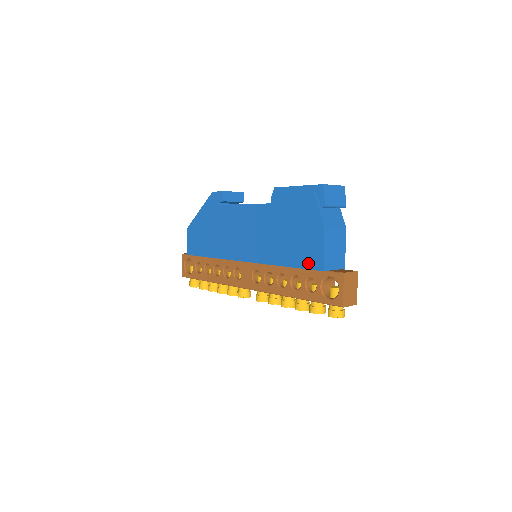
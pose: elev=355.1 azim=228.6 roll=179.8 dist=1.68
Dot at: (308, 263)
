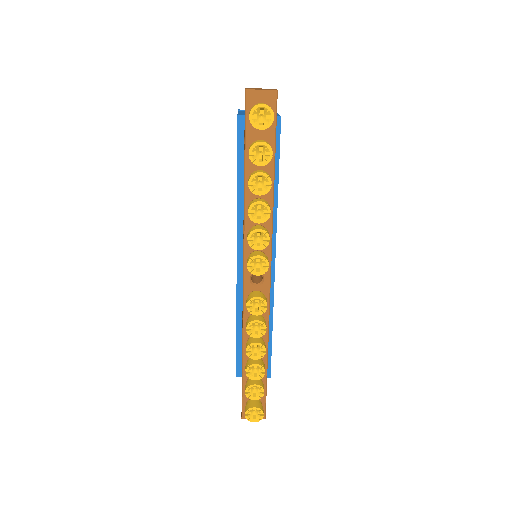
Dot at: (237, 141)
